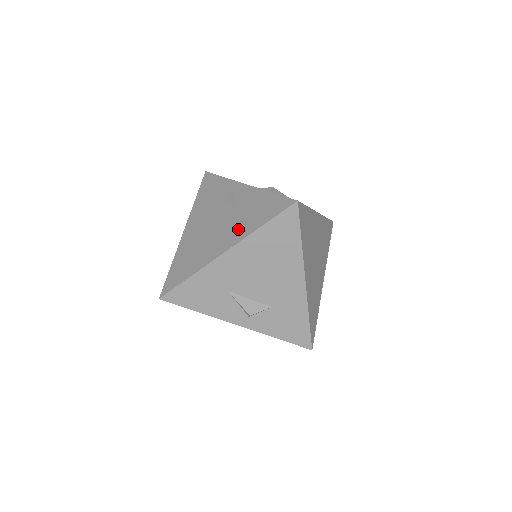
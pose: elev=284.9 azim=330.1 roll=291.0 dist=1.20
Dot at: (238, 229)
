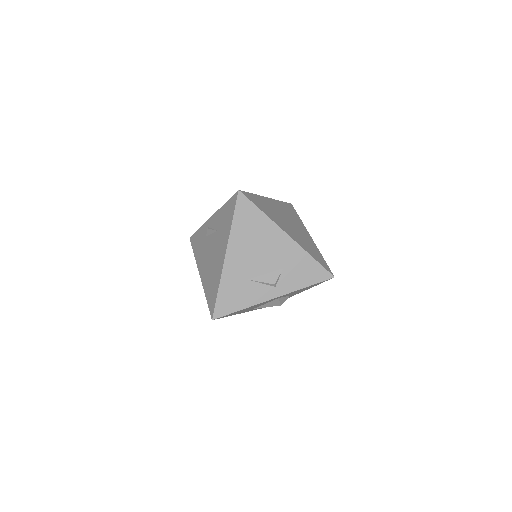
Dot at: (223, 238)
